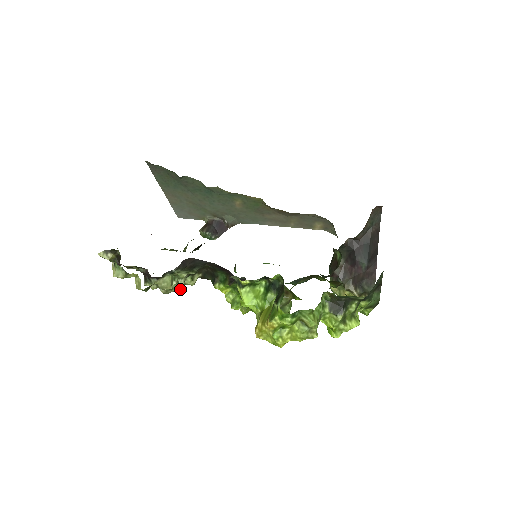
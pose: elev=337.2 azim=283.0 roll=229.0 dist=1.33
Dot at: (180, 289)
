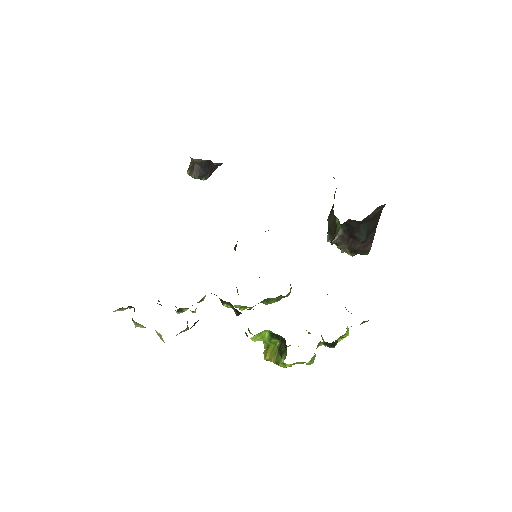
Dot at: (192, 305)
